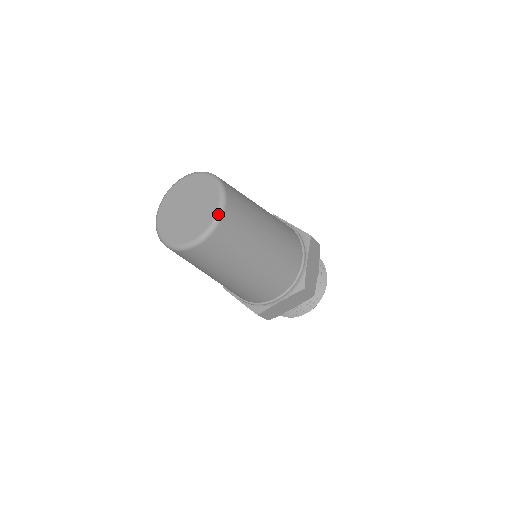
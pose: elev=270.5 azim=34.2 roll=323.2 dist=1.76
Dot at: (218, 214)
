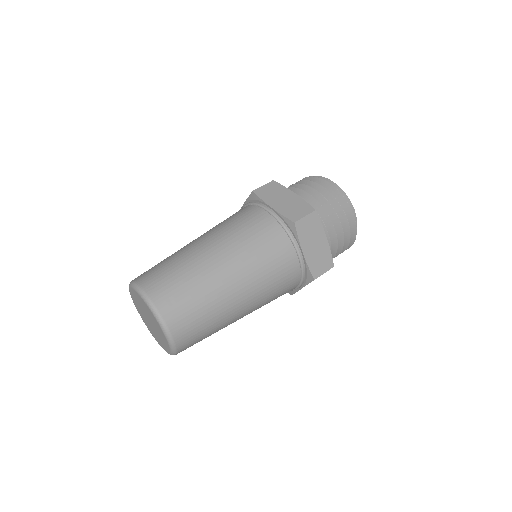
Dot at: (168, 339)
